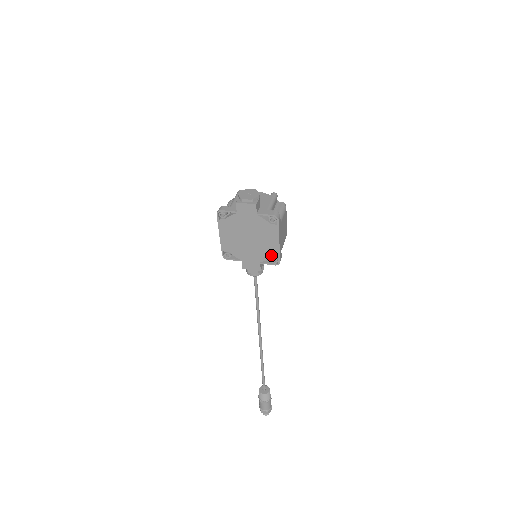
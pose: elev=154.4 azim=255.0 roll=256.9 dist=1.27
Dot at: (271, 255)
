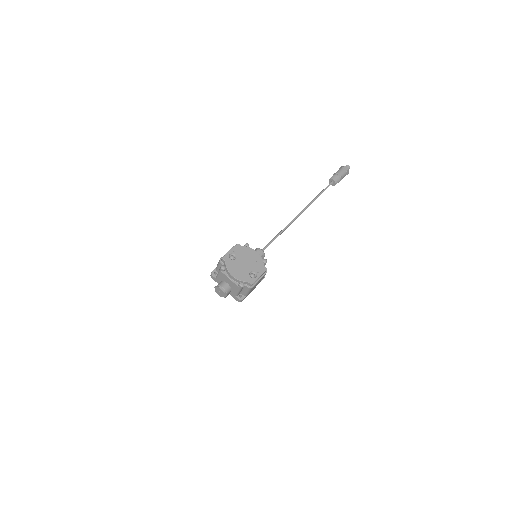
Dot at: occluded
